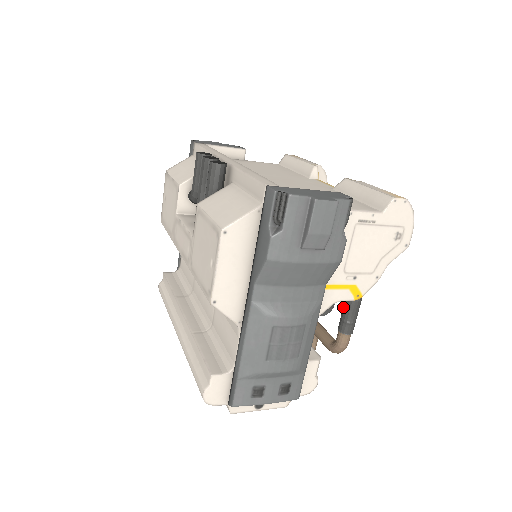
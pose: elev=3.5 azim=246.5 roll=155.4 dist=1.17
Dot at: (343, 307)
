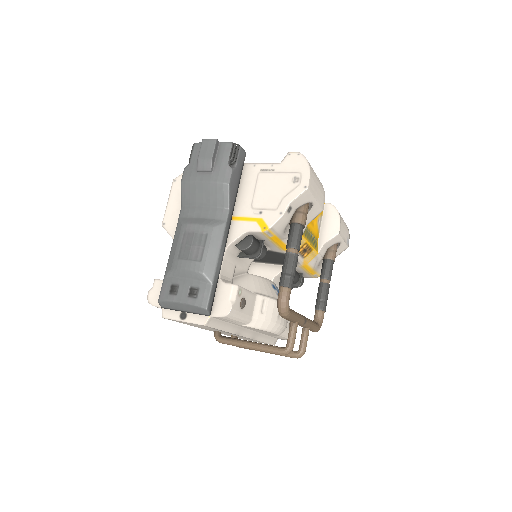
Dot at: occluded
